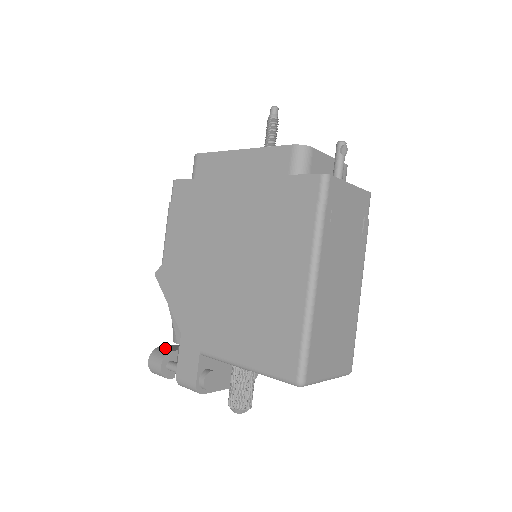
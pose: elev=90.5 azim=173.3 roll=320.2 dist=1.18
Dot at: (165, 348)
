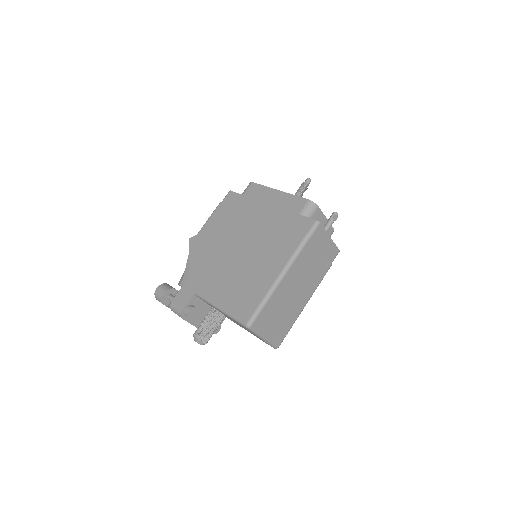
Dot at: (171, 286)
